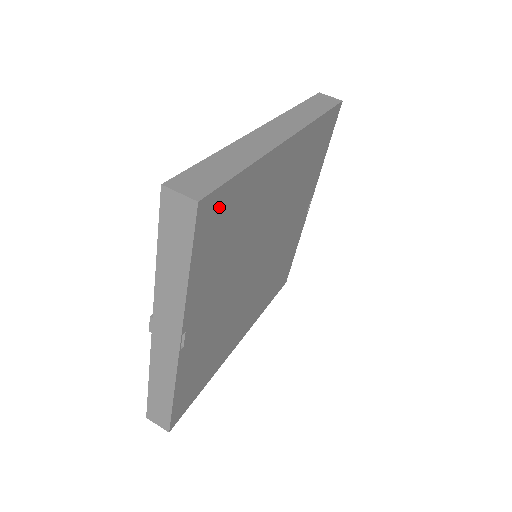
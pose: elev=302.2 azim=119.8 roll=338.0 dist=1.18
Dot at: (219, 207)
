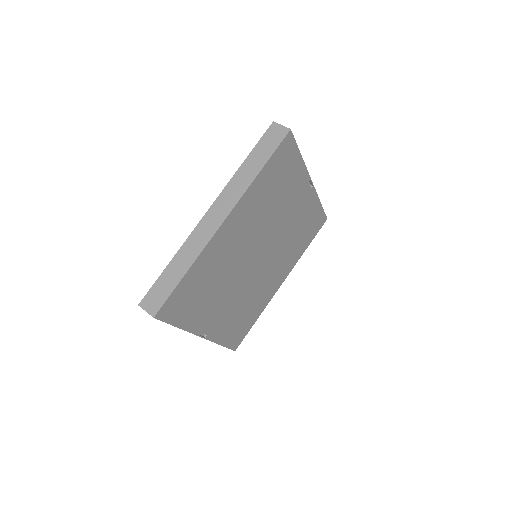
Dot at: (176, 301)
